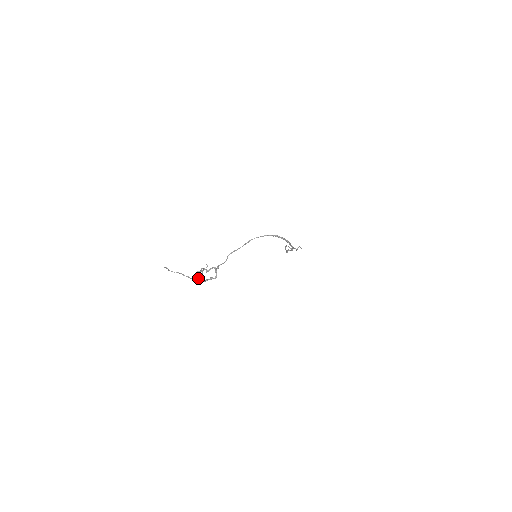
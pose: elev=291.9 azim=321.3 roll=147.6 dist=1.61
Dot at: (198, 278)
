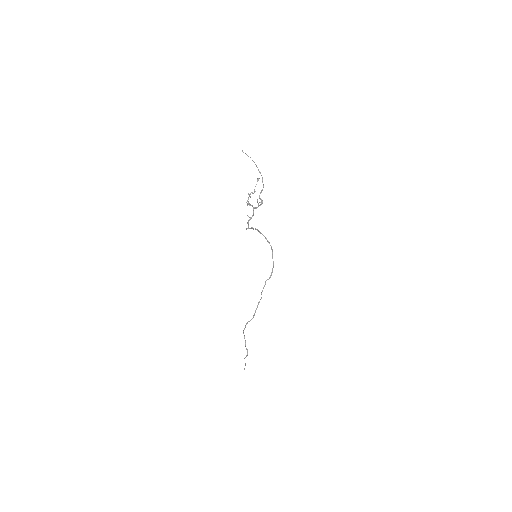
Dot at: occluded
